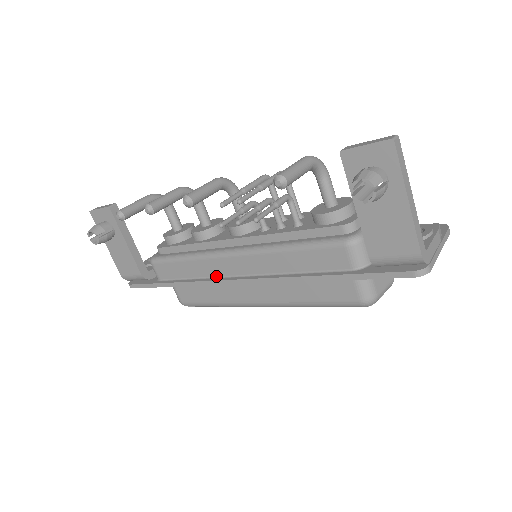
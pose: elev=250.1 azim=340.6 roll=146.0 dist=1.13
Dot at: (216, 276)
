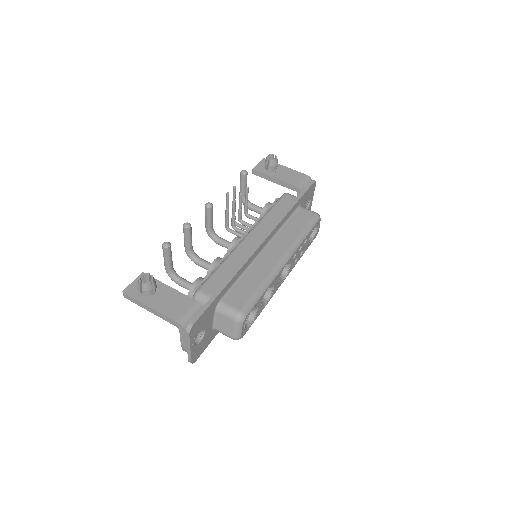
Dot at: occluded
